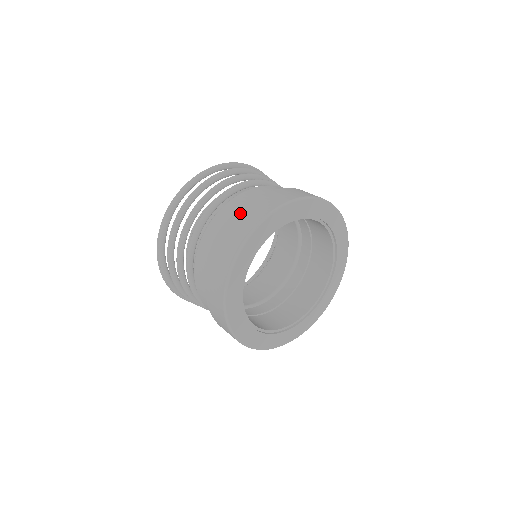
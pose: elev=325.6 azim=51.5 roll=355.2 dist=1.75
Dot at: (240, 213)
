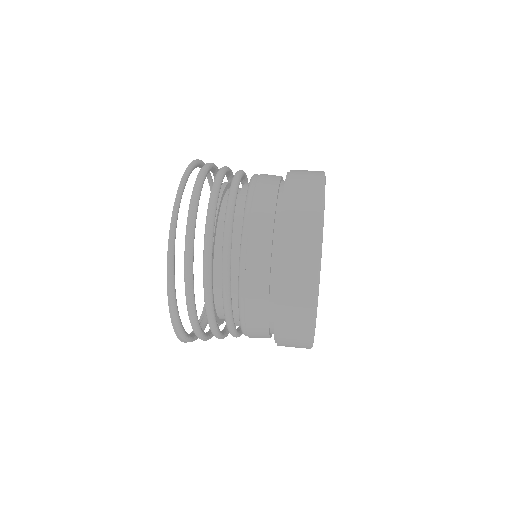
Dot at: (283, 269)
